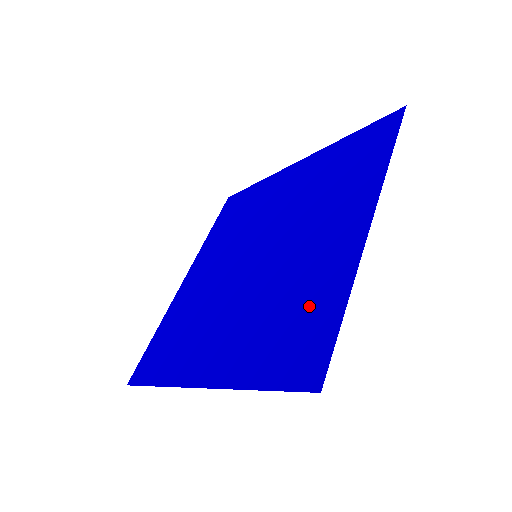
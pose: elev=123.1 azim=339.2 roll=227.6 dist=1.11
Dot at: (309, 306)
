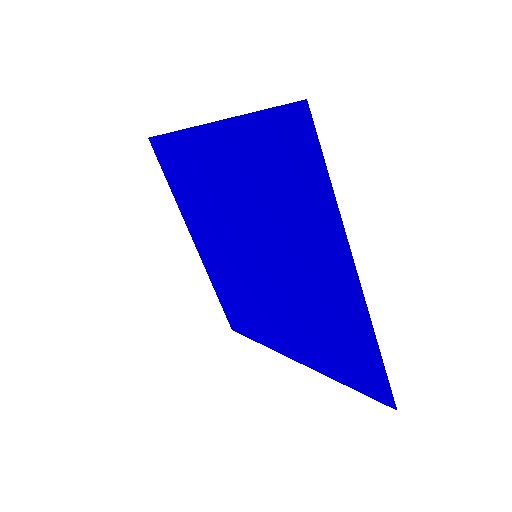
Dot at: (348, 341)
